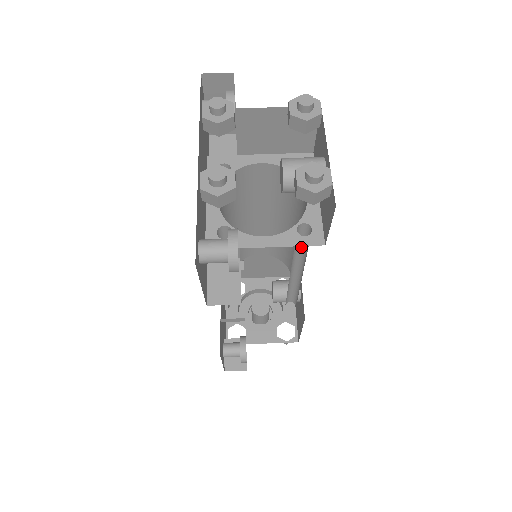
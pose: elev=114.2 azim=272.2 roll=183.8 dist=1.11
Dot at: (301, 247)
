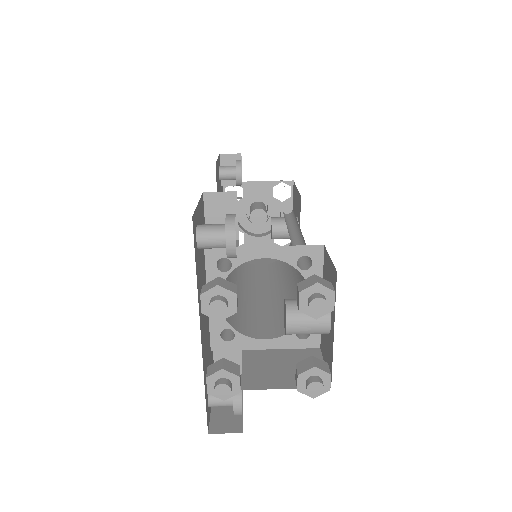
Dot at: occluded
